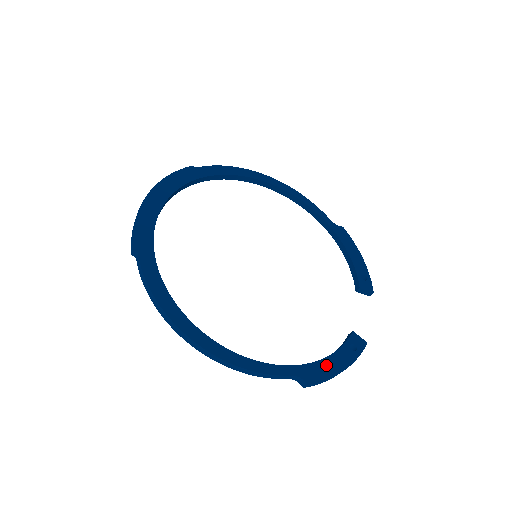
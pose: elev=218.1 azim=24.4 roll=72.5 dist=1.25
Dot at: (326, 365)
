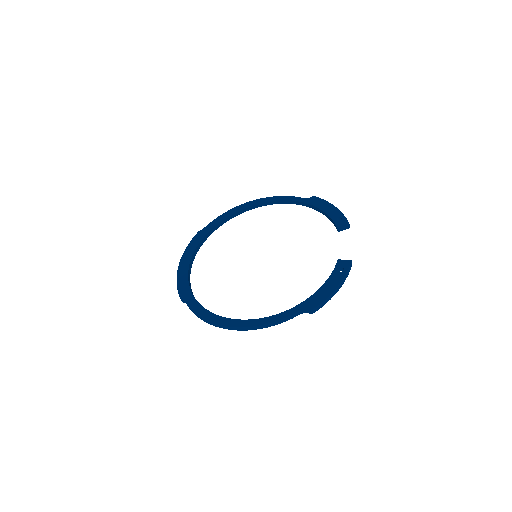
Dot at: (321, 292)
